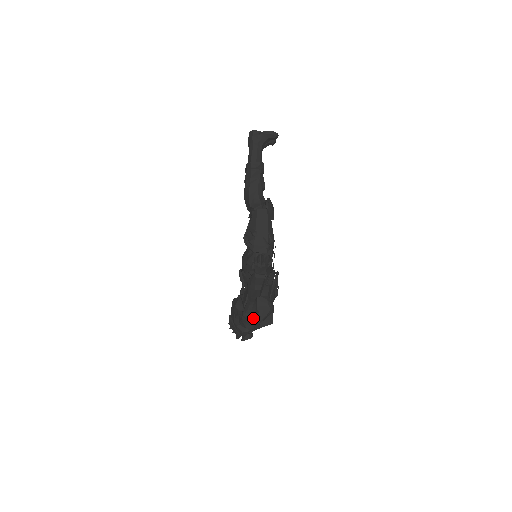
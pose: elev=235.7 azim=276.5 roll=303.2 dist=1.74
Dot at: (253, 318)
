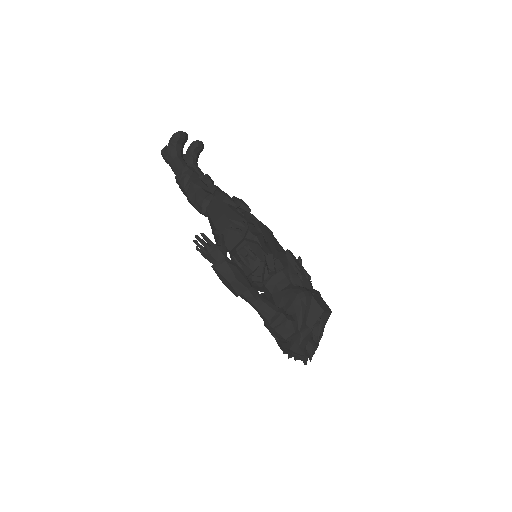
Dot at: (277, 321)
